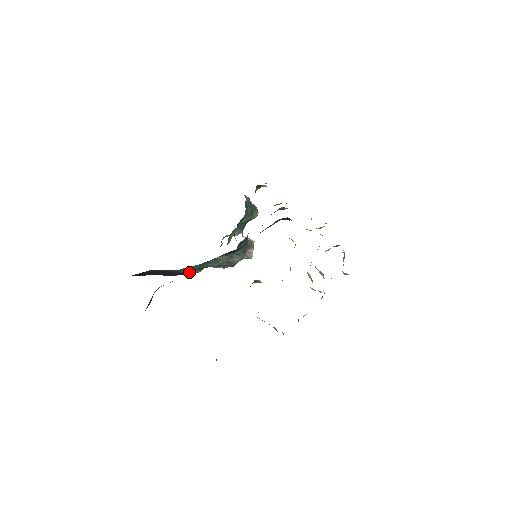
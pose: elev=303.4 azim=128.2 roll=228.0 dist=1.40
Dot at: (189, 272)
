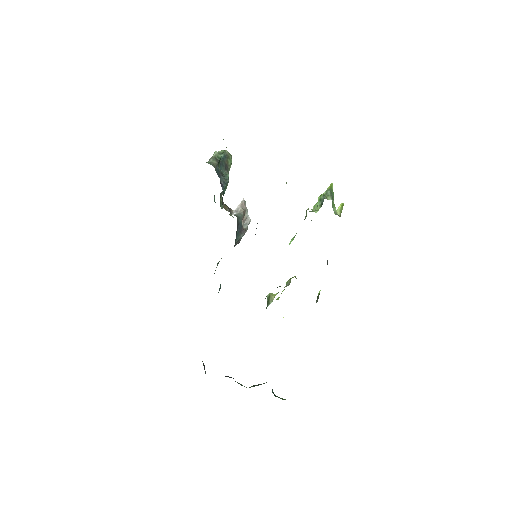
Dot at: occluded
